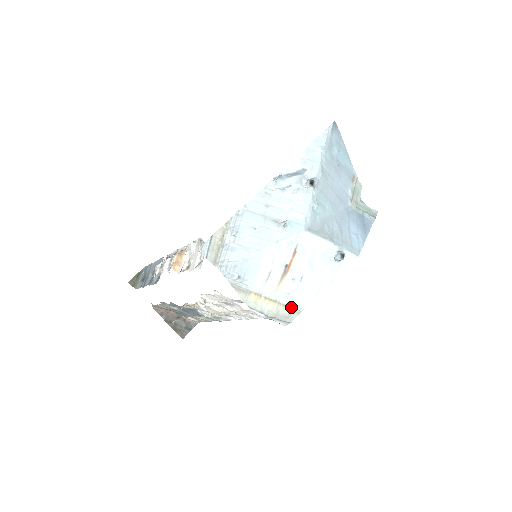
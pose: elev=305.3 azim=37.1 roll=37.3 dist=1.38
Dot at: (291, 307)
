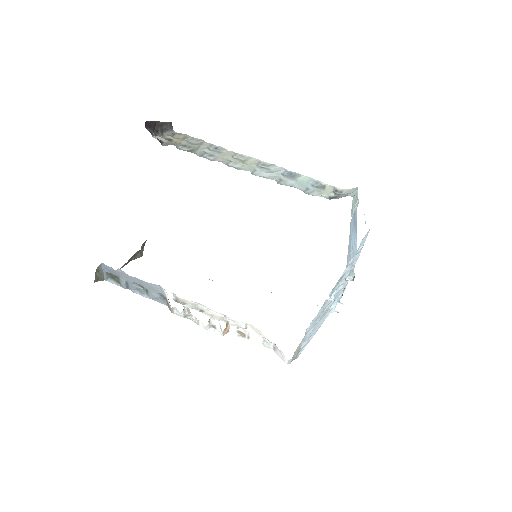
Dot at: occluded
